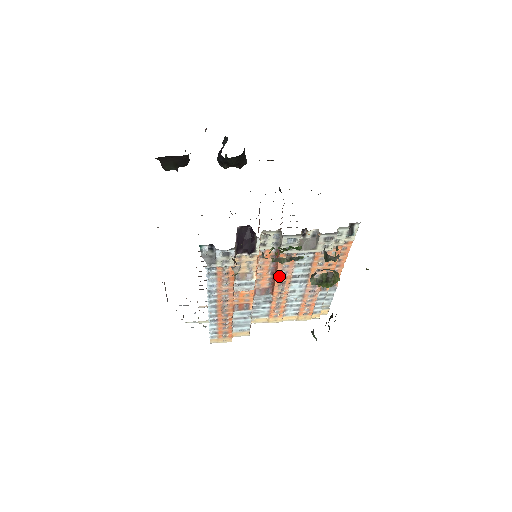
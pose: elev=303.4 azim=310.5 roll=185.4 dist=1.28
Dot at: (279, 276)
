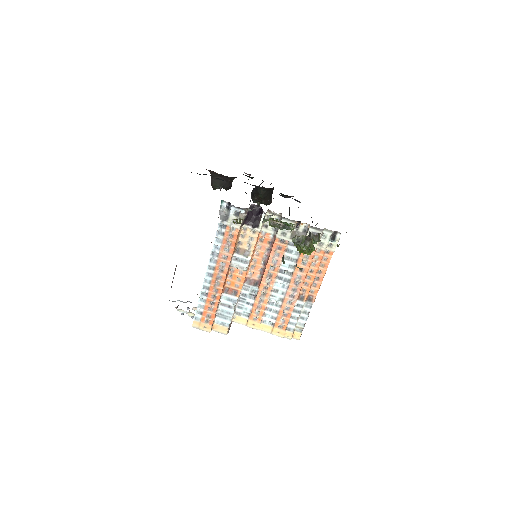
Dot at: (269, 265)
